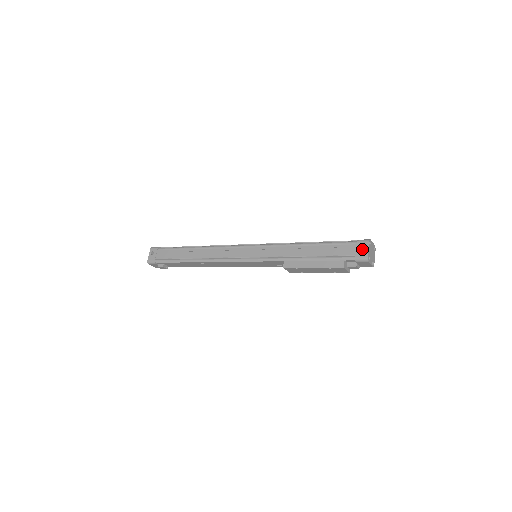
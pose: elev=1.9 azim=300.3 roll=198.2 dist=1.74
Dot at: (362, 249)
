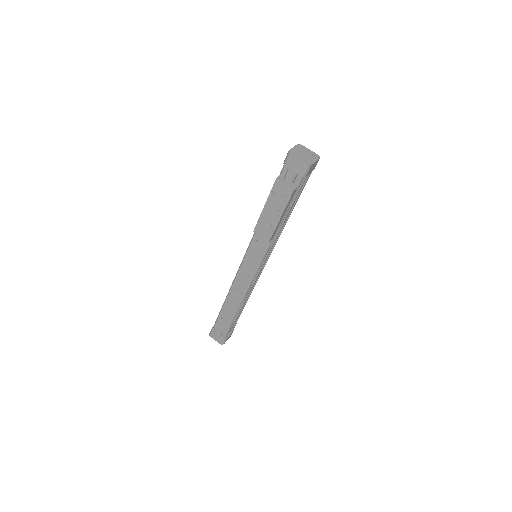
Dot at: occluded
